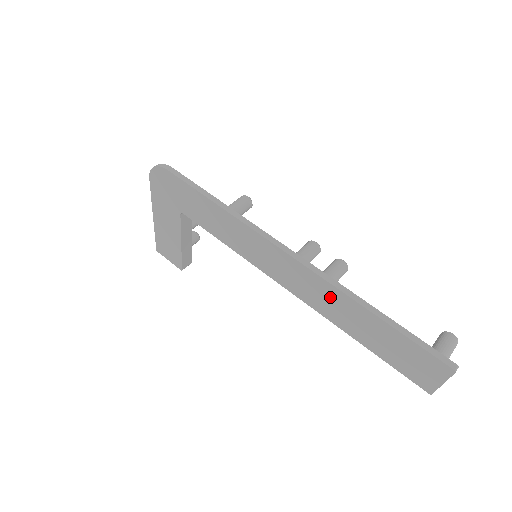
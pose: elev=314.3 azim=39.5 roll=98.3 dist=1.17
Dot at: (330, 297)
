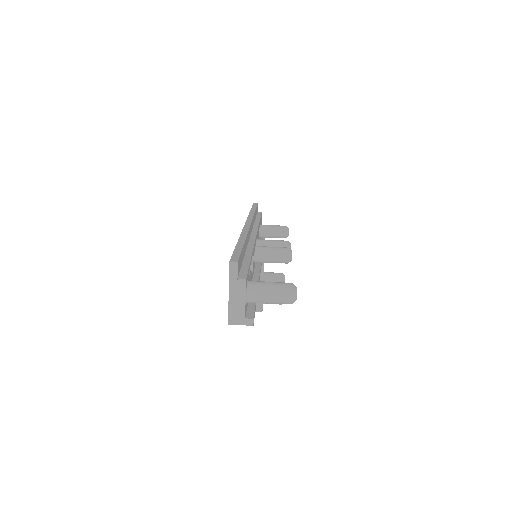
Dot at: occluded
